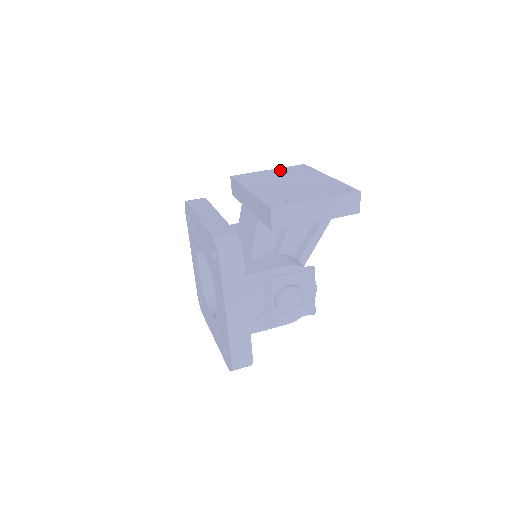
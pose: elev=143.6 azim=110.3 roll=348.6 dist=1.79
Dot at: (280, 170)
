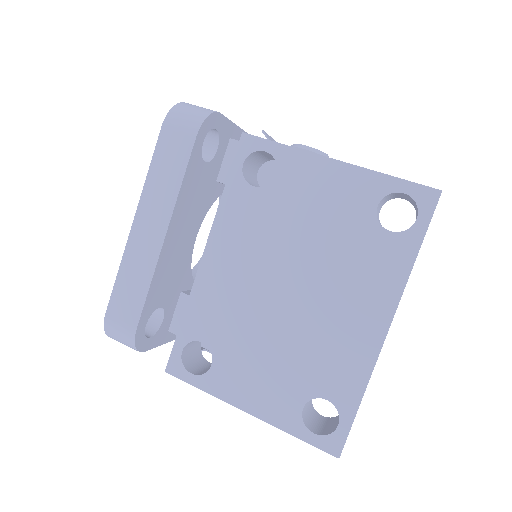
Dot at: (350, 189)
